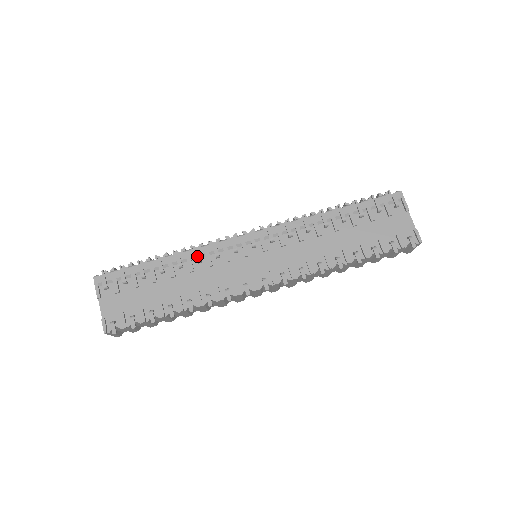
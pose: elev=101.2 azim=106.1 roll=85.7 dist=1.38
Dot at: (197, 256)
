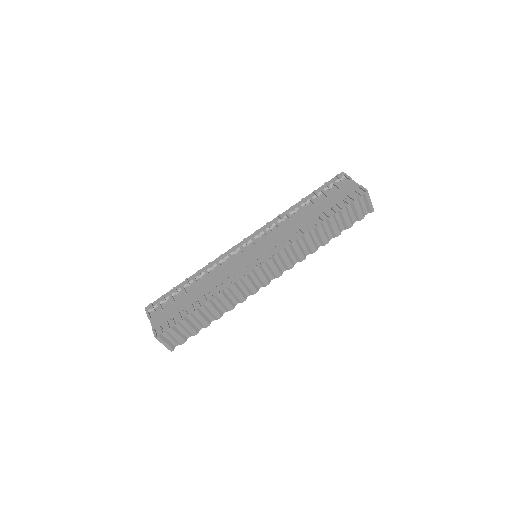
Dot at: (210, 266)
